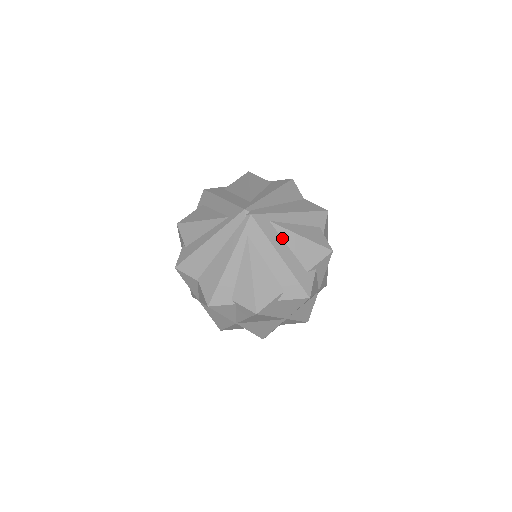
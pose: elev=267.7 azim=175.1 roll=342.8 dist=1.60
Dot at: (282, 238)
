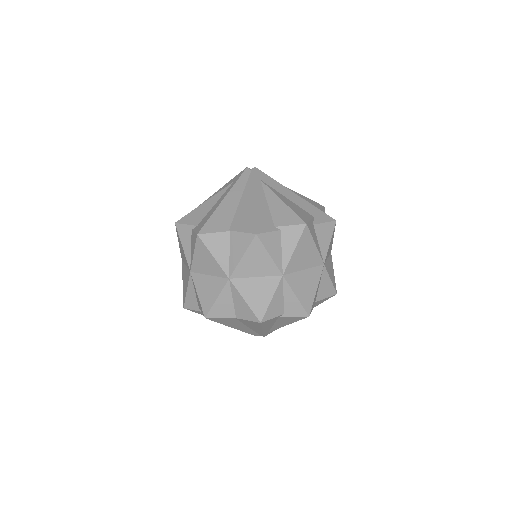
Dot at: occluded
